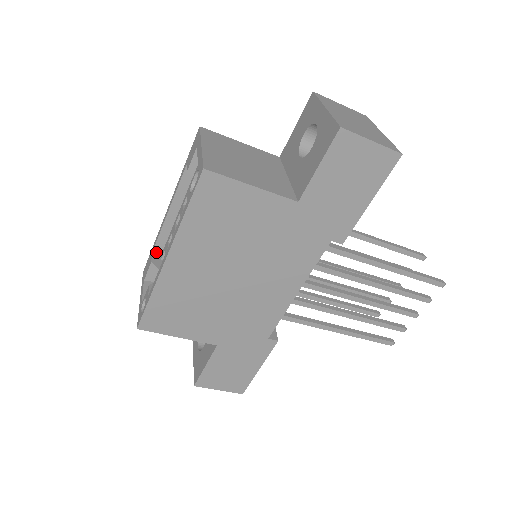
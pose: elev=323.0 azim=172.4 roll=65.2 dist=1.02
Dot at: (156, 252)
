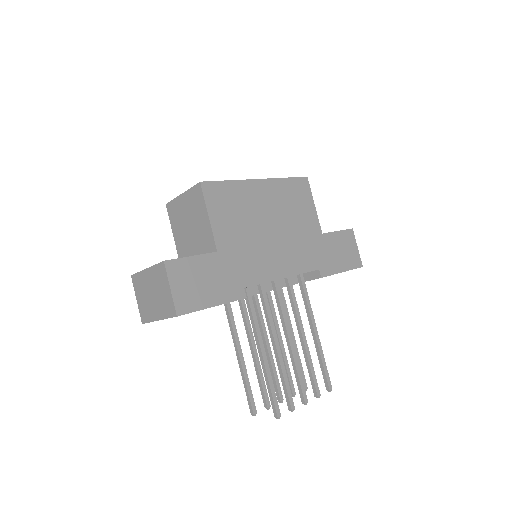
Dot at: occluded
